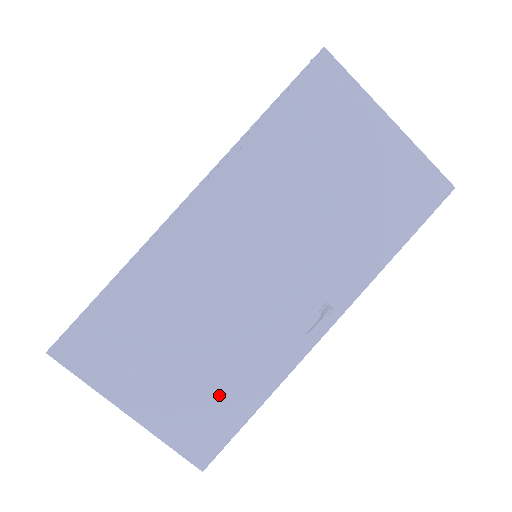
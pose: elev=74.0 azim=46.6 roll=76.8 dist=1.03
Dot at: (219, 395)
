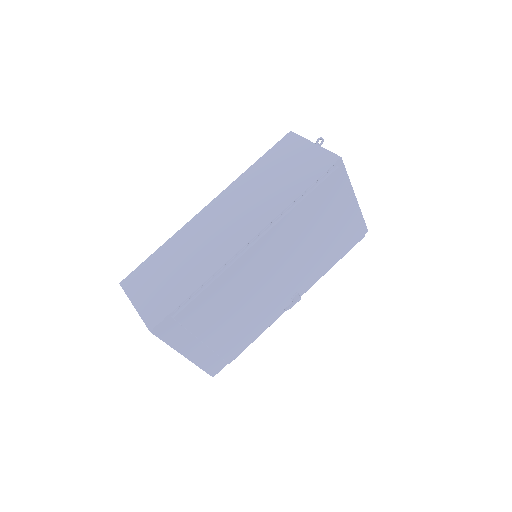
Dot at: (234, 342)
